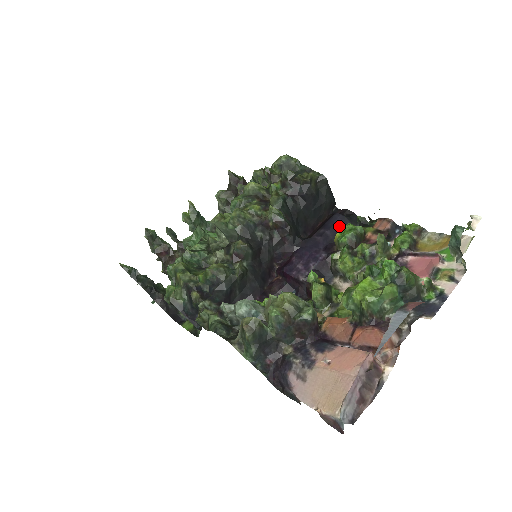
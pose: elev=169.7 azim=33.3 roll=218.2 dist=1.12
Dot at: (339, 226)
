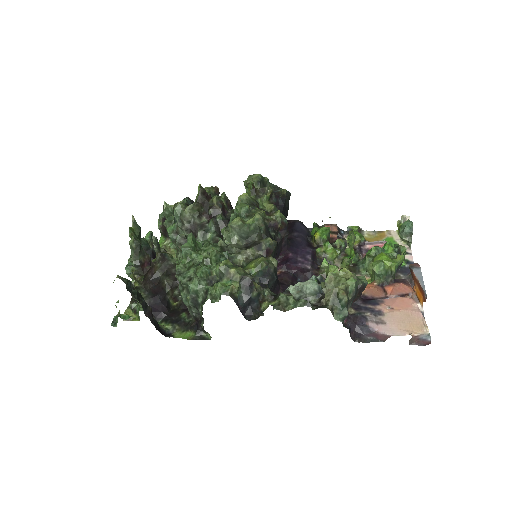
Dot at: (305, 230)
